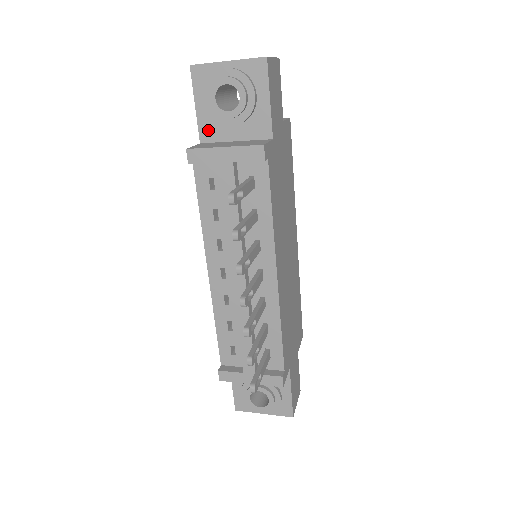
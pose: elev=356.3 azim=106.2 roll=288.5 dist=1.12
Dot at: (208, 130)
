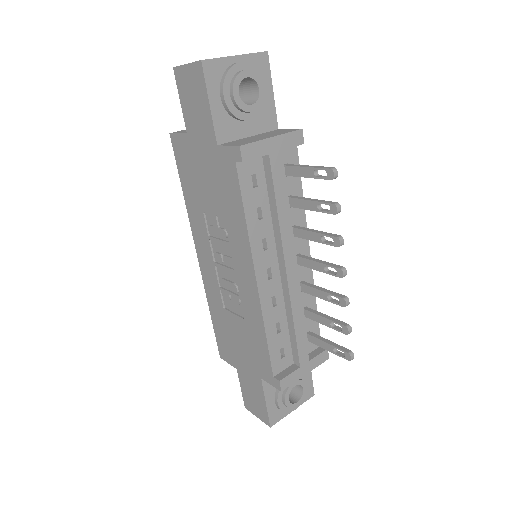
Dot at: (224, 129)
